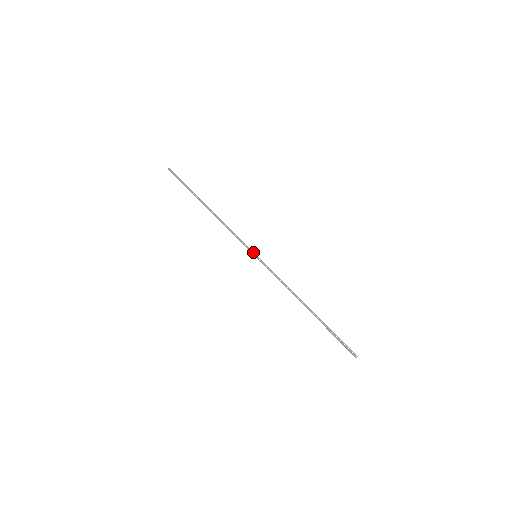
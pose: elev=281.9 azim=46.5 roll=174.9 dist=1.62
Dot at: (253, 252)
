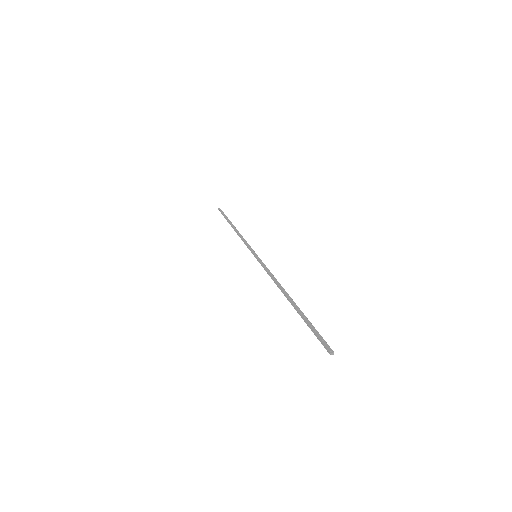
Dot at: (255, 253)
